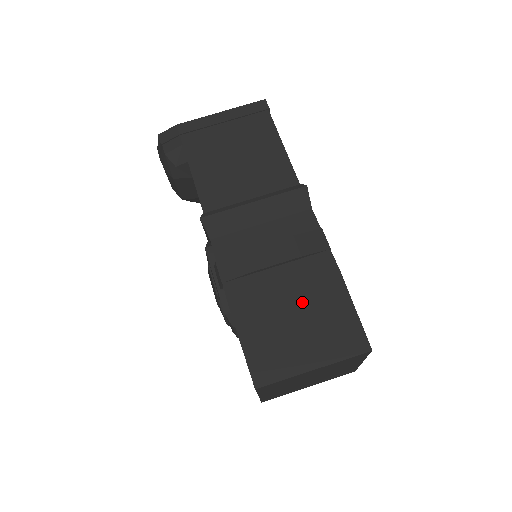
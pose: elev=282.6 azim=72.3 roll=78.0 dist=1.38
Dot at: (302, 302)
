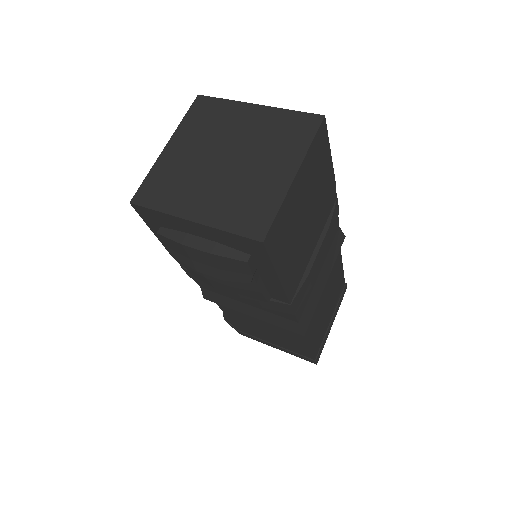
Dot at: occluded
